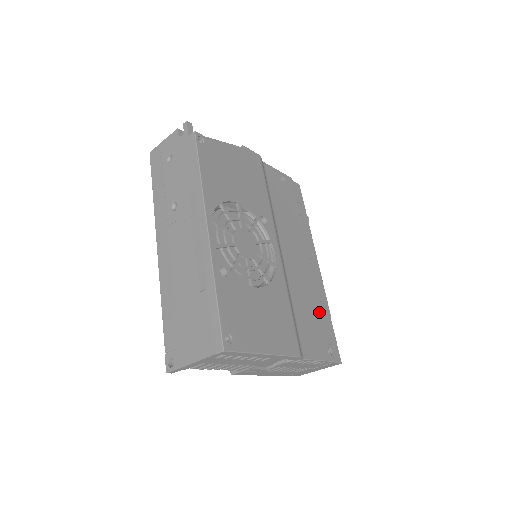
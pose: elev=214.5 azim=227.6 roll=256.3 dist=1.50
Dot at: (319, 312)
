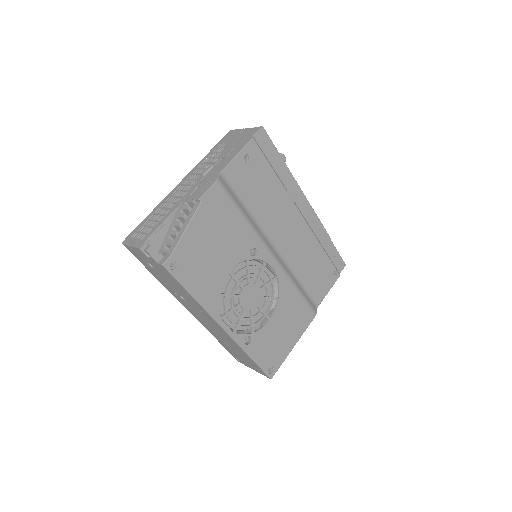
Dot at: (320, 254)
